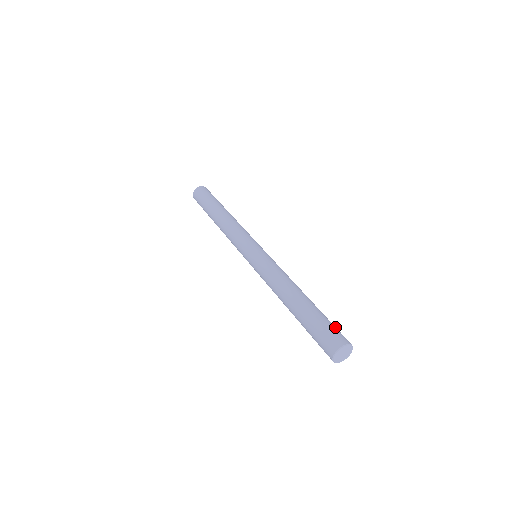
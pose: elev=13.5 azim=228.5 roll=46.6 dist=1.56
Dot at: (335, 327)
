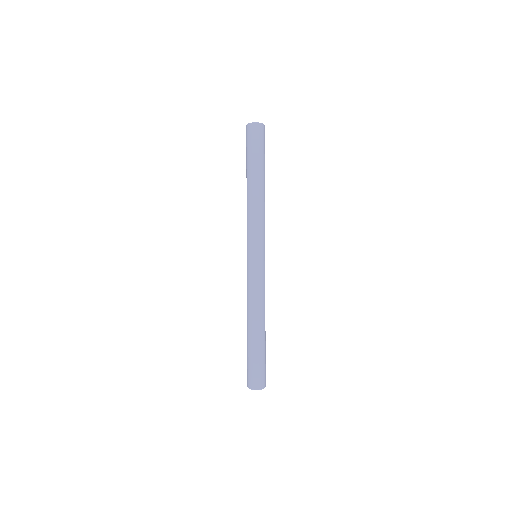
Dot at: (260, 370)
